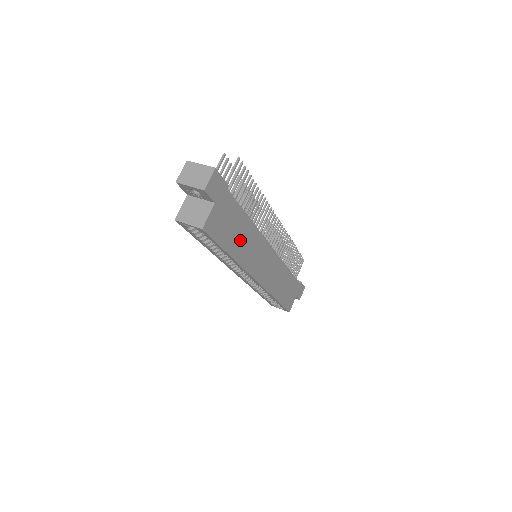
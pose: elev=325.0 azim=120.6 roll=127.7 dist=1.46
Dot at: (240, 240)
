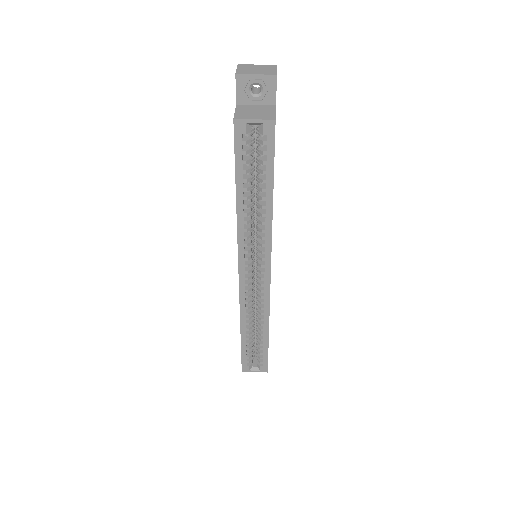
Dot at: occluded
